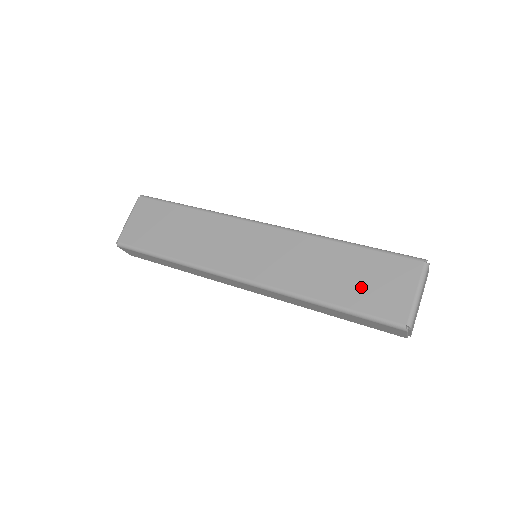
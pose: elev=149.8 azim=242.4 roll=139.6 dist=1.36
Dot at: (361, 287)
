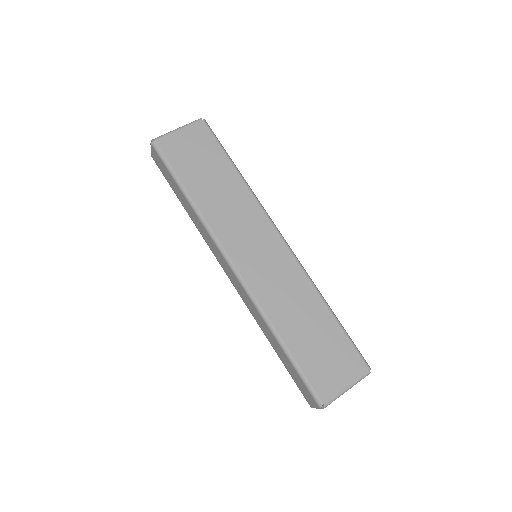
Dot at: (315, 351)
